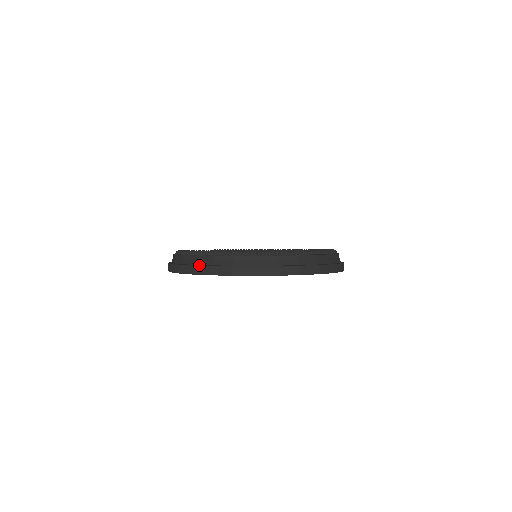
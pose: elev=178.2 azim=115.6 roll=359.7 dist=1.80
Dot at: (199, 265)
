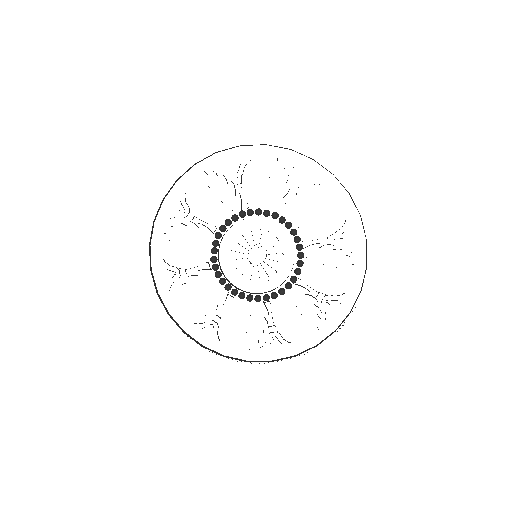
Dot at: occluded
